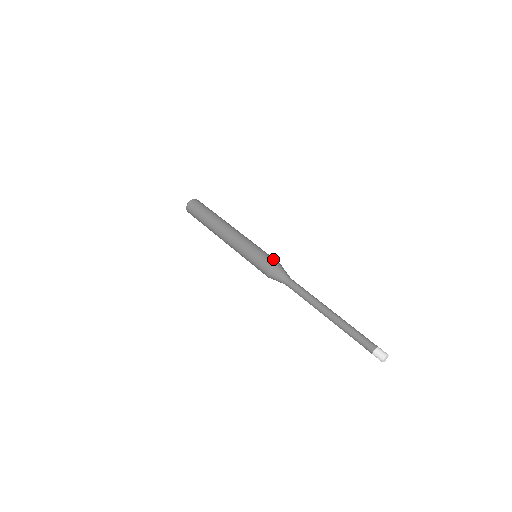
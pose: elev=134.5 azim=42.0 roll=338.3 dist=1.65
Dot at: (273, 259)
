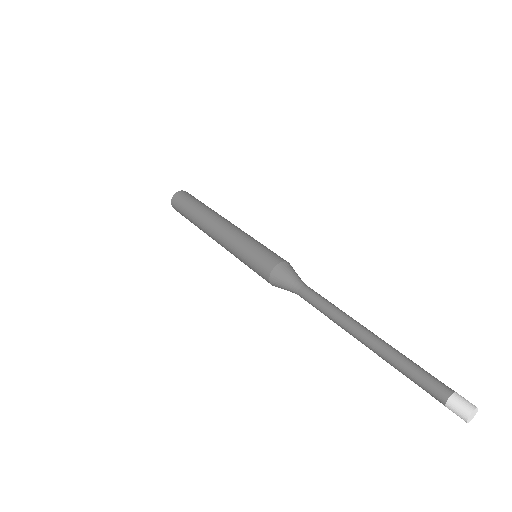
Dot at: (271, 259)
